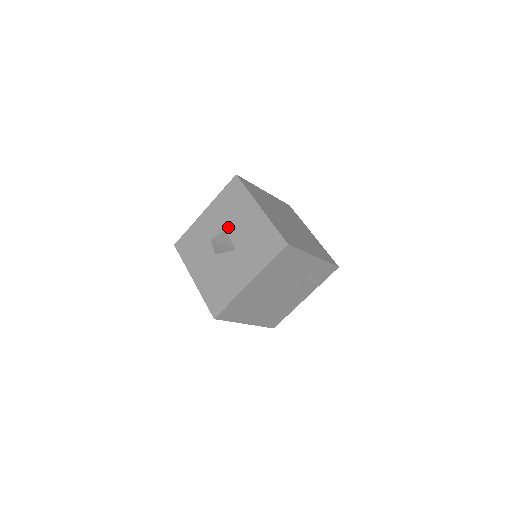
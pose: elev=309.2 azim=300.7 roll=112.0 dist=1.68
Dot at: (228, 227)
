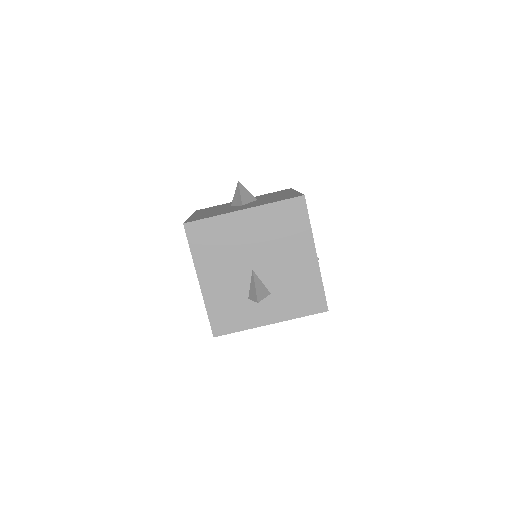
Dot at: (231, 205)
